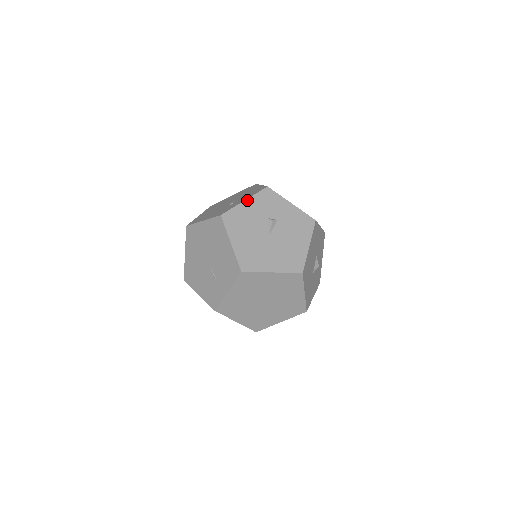
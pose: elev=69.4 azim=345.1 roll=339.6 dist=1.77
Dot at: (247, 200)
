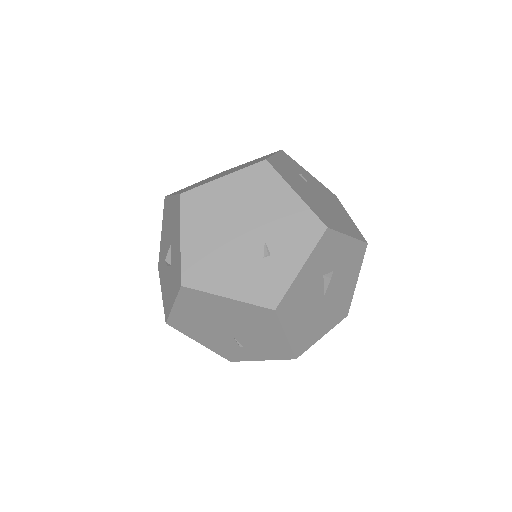
Dot at: (304, 266)
